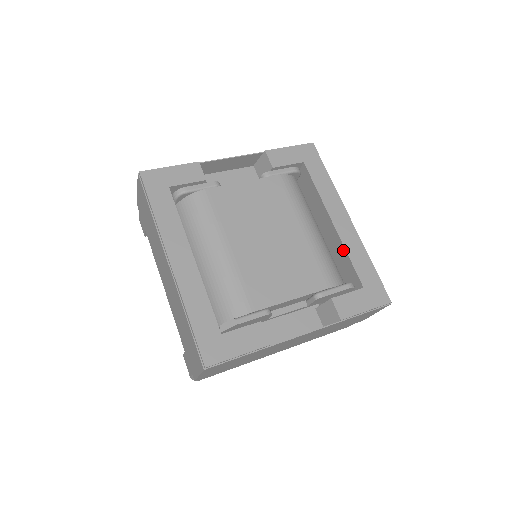
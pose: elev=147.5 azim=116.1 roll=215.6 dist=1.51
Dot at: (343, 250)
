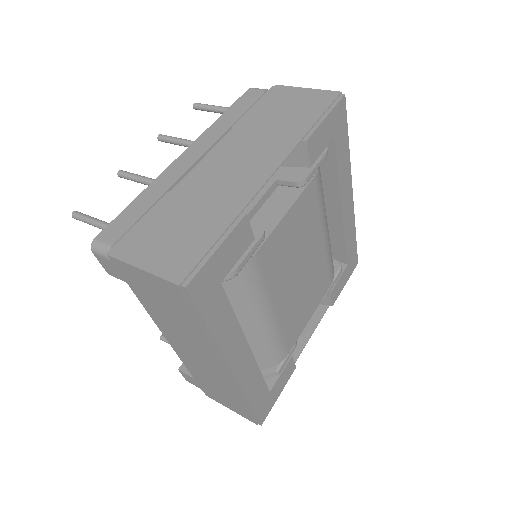
Dot at: (341, 234)
